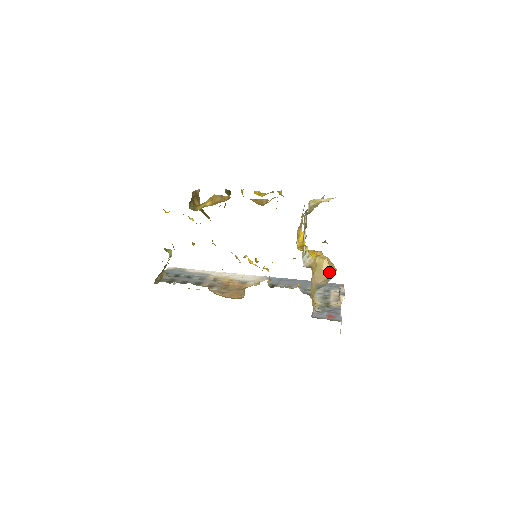
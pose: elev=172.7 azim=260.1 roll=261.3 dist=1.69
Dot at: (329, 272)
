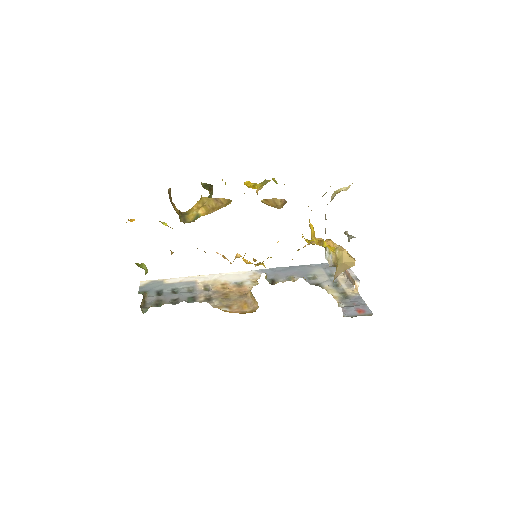
Dot at: (350, 264)
